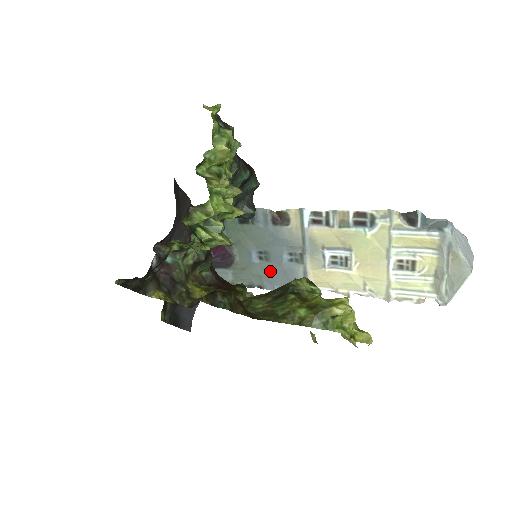
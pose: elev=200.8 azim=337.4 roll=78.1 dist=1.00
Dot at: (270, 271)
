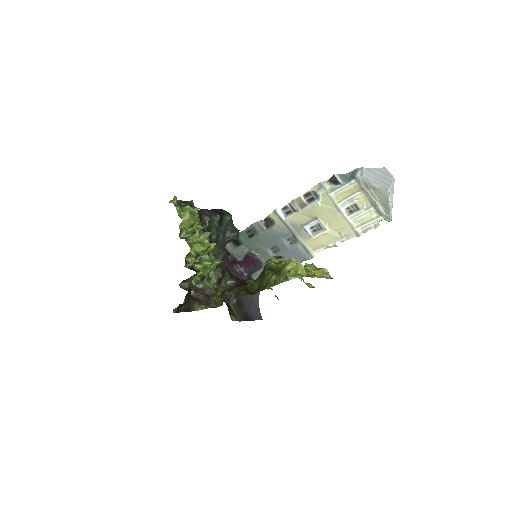
Dot at: (284, 257)
